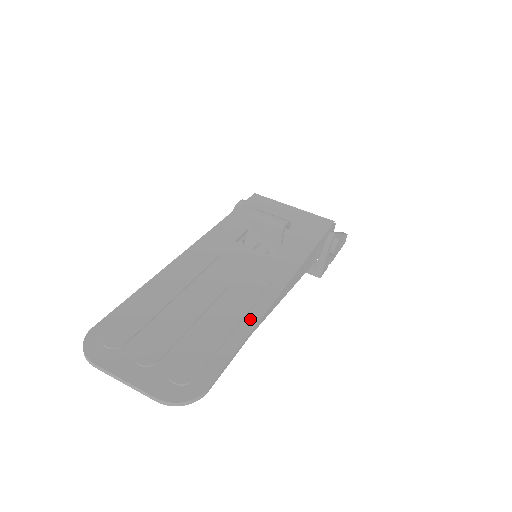
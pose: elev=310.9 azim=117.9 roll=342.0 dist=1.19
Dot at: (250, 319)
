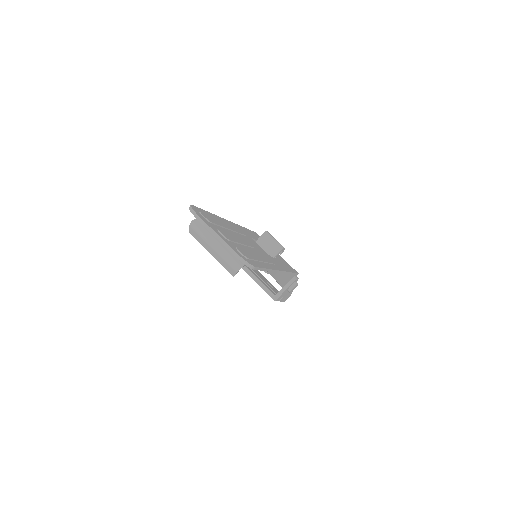
Dot at: (268, 265)
